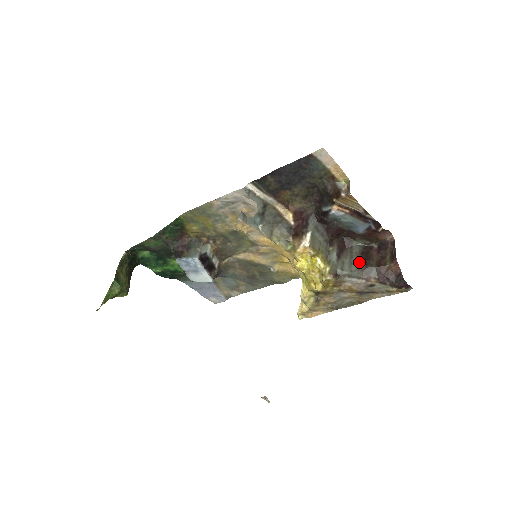
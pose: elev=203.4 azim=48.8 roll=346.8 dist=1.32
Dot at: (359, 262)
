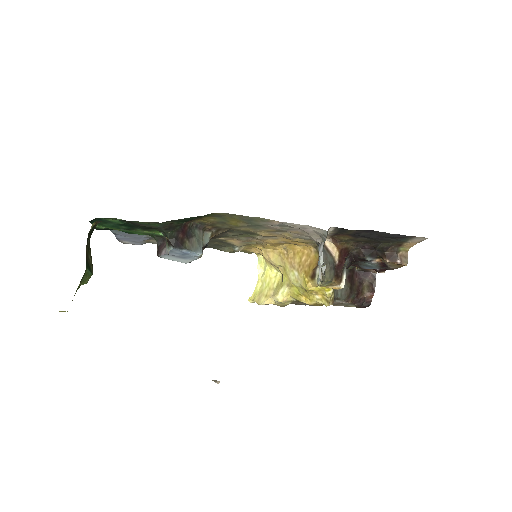
Dot at: (347, 287)
